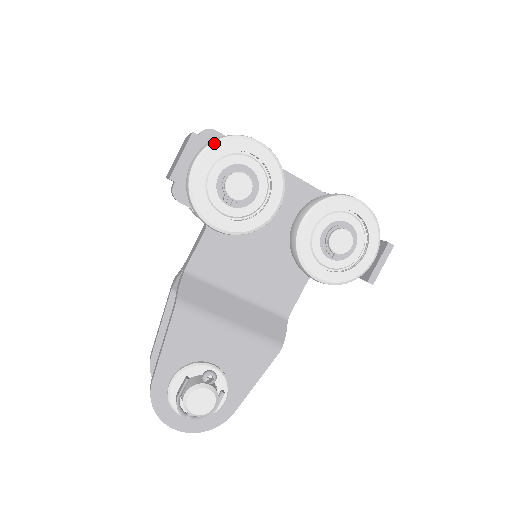
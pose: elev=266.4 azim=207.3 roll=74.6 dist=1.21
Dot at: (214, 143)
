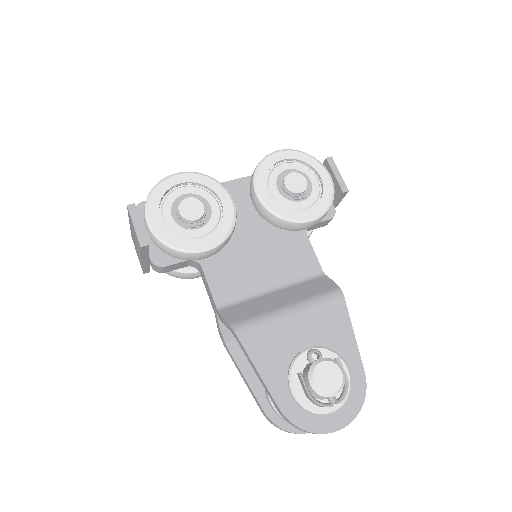
Dot at: (148, 199)
